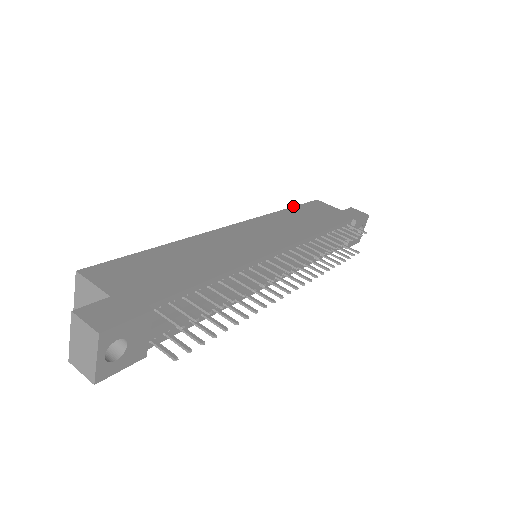
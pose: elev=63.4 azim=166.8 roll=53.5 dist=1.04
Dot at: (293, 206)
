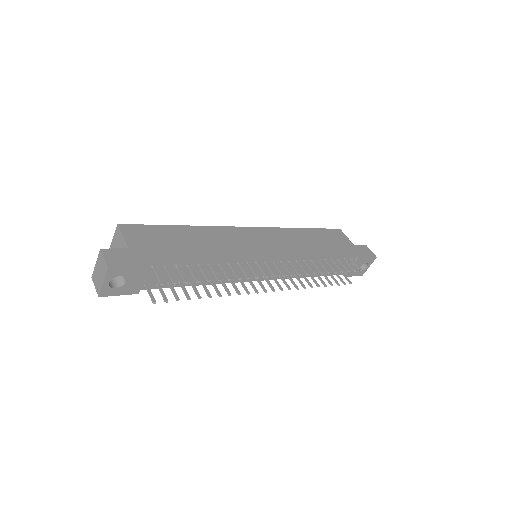
Dot at: (313, 228)
